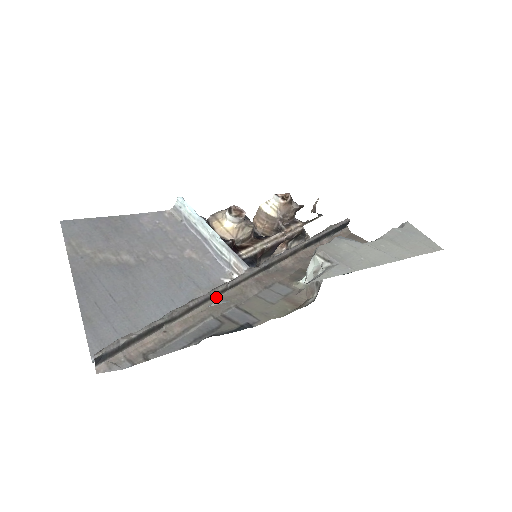
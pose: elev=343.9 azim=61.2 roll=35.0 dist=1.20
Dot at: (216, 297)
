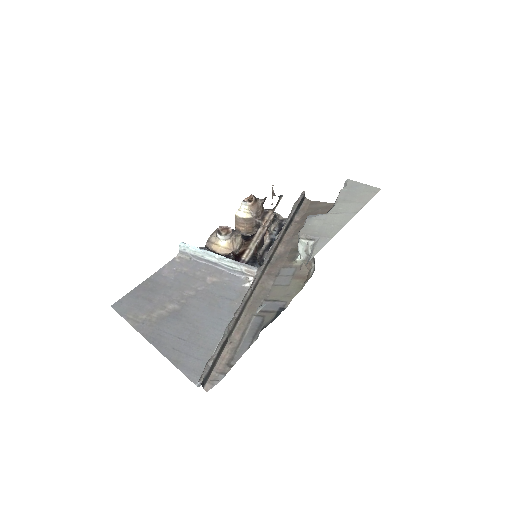
Dot at: (249, 301)
